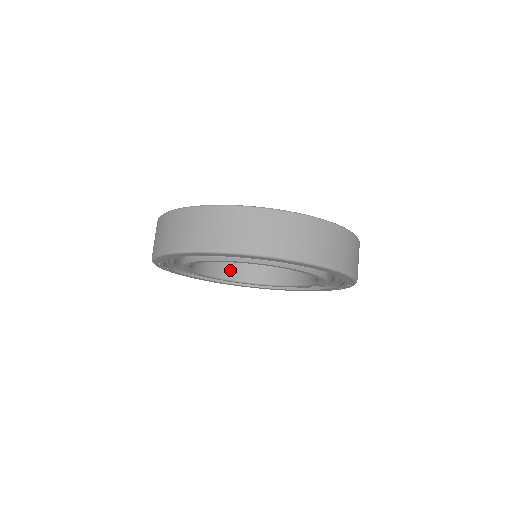
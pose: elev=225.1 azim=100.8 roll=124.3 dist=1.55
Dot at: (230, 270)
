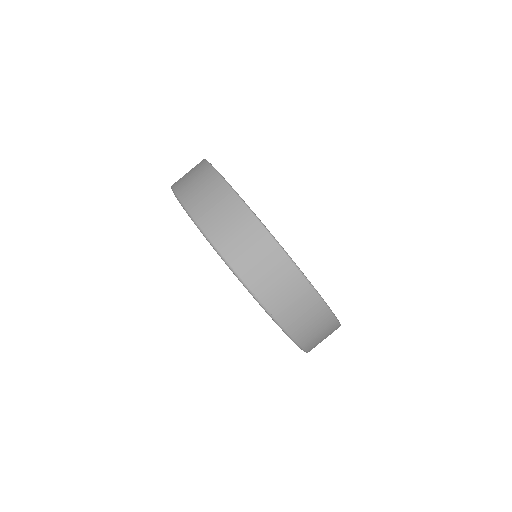
Dot at: occluded
